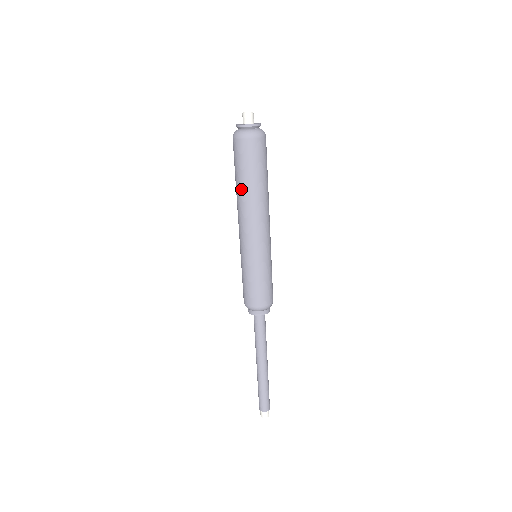
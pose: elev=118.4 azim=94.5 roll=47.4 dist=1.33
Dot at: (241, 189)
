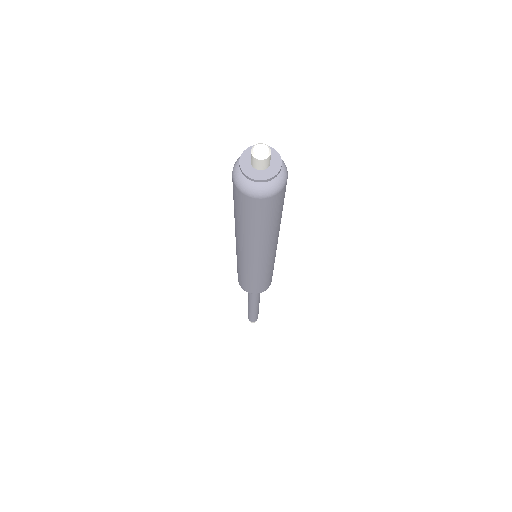
Dot at: (255, 235)
